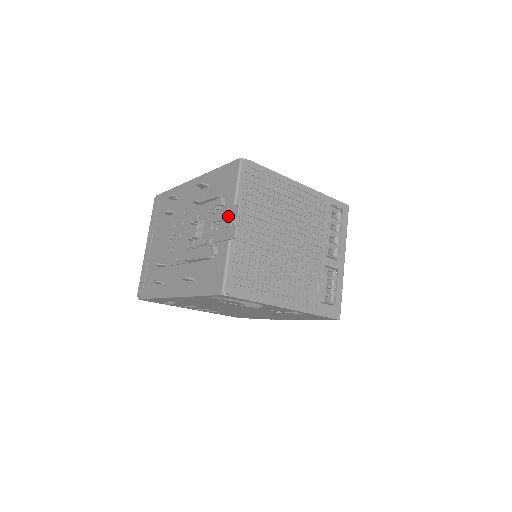
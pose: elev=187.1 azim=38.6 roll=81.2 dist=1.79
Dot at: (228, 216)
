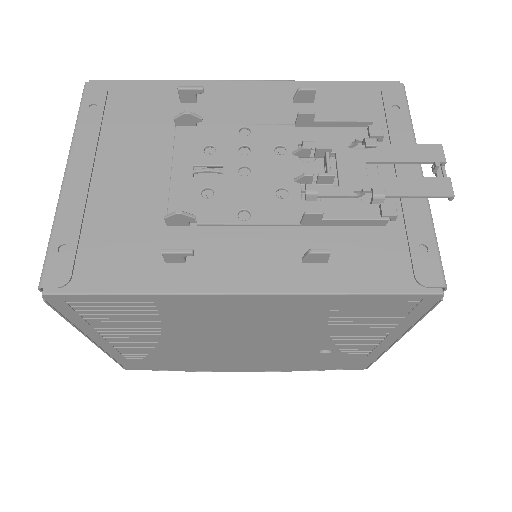
Dot at: (418, 158)
